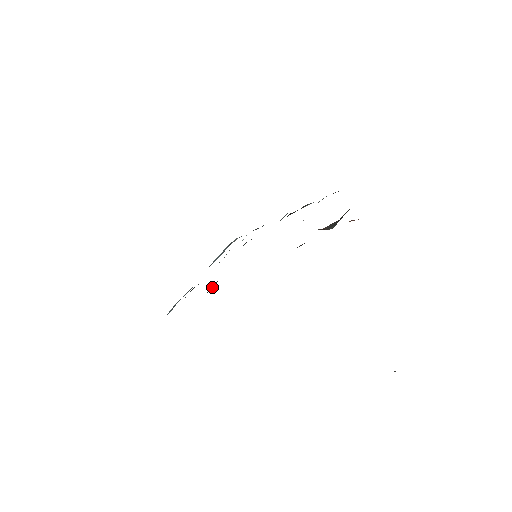
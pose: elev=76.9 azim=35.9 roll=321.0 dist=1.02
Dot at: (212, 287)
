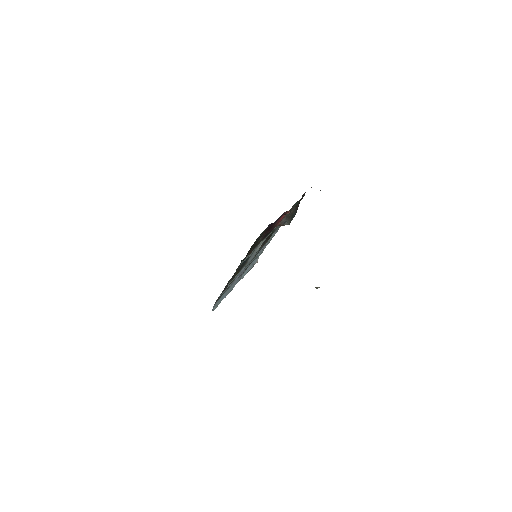
Dot at: occluded
